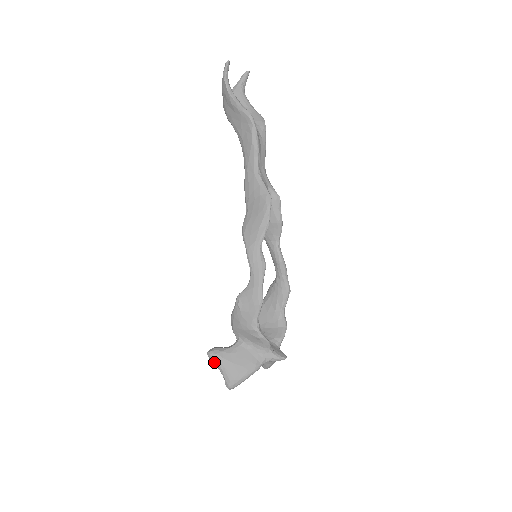
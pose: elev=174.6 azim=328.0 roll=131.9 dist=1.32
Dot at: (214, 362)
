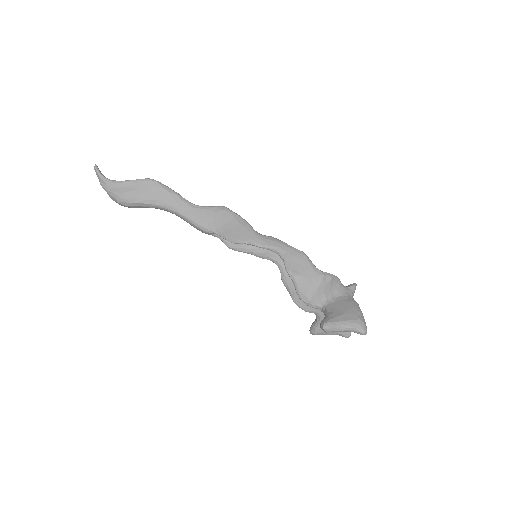
Dot at: (335, 328)
